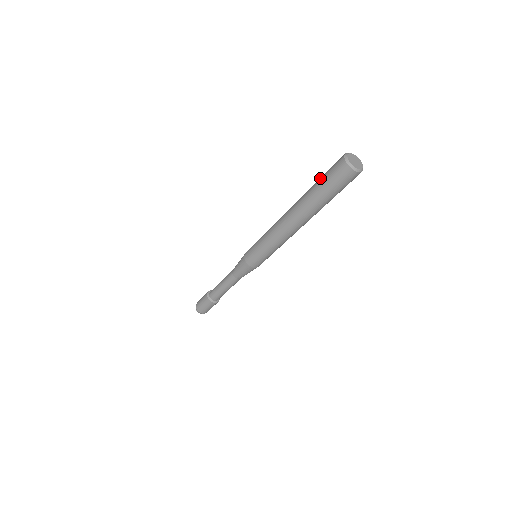
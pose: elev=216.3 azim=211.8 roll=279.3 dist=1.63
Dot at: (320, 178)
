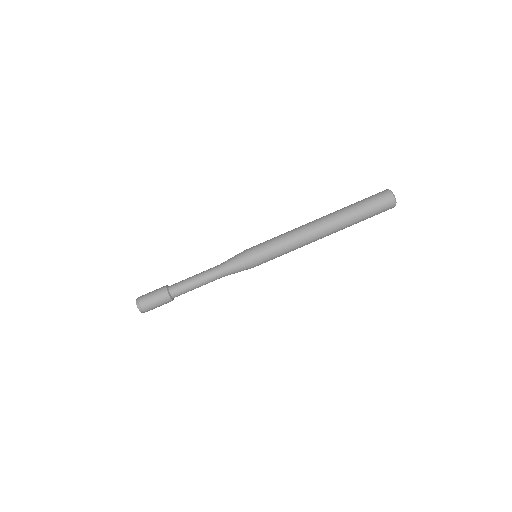
Dot at: occluded
